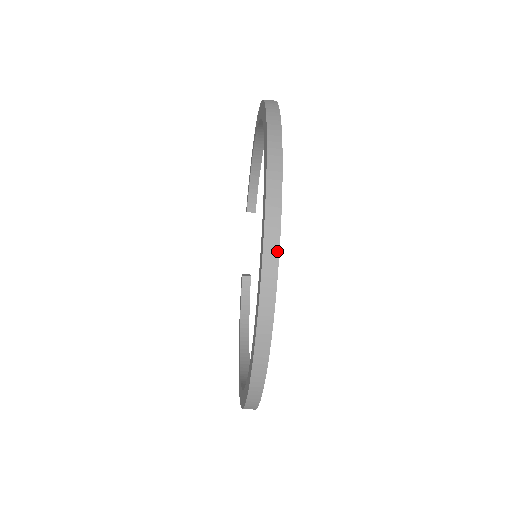
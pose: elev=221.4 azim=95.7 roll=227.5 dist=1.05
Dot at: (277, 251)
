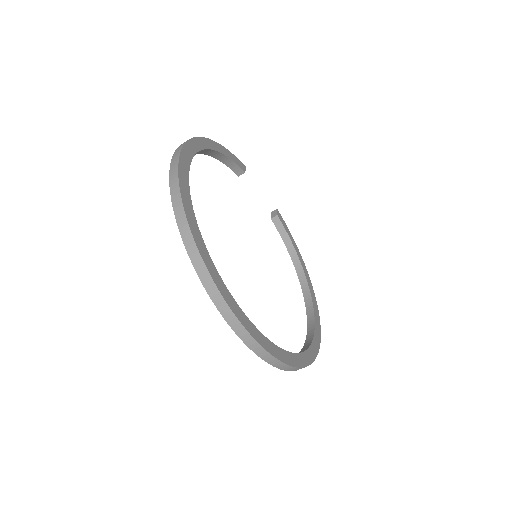
Dot at: (245, 331)
